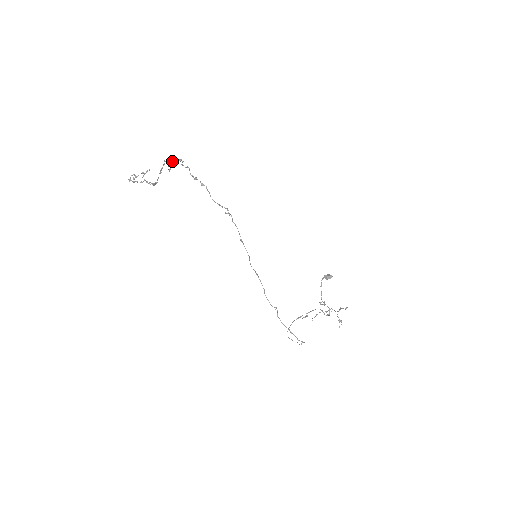
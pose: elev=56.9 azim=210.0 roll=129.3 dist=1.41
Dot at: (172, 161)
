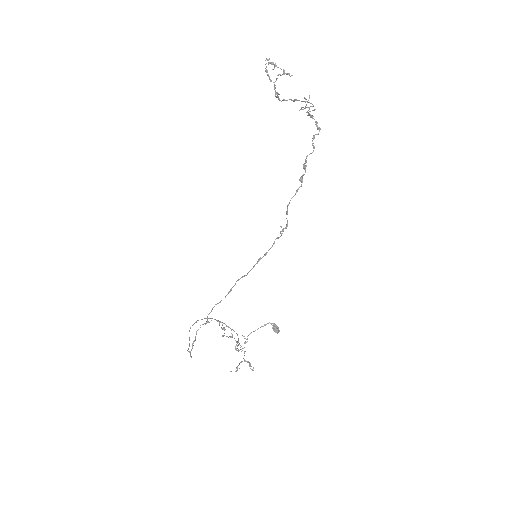
Dot at: (313, 116)
